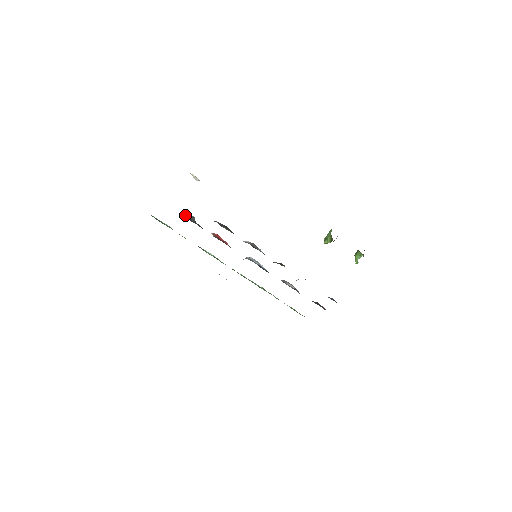
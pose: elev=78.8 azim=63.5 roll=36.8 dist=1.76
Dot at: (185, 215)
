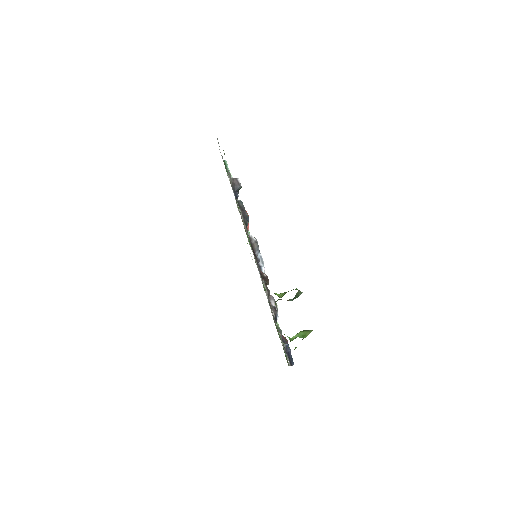
Dot at: (234, 178)
